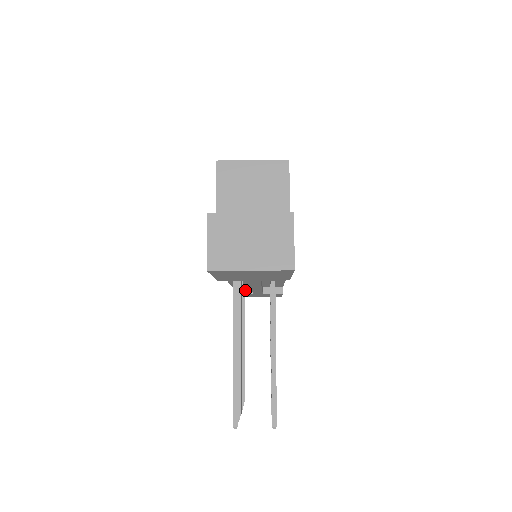
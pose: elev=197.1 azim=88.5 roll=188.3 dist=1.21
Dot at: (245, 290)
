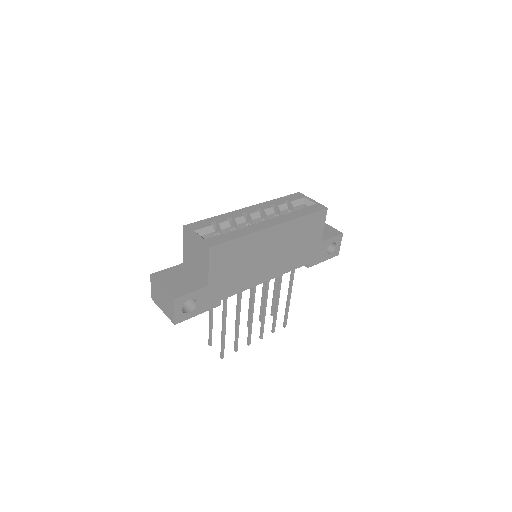
Dot at: occluded
